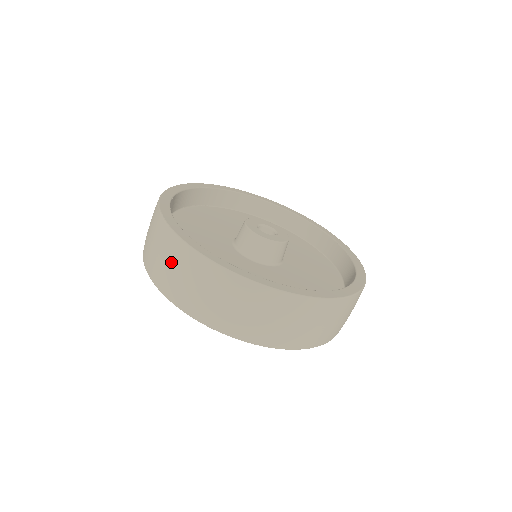
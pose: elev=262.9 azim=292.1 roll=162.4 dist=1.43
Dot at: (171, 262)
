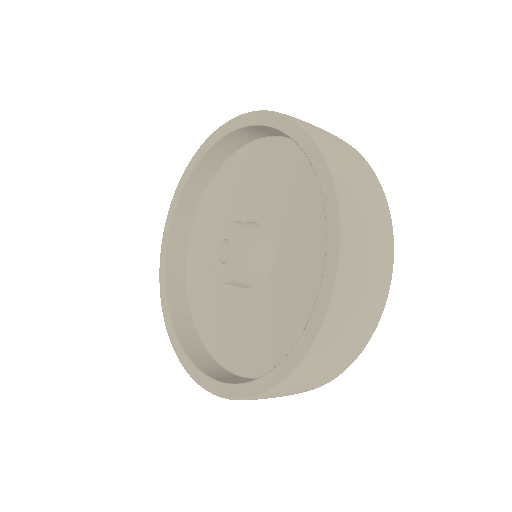
Dot at: occluded
